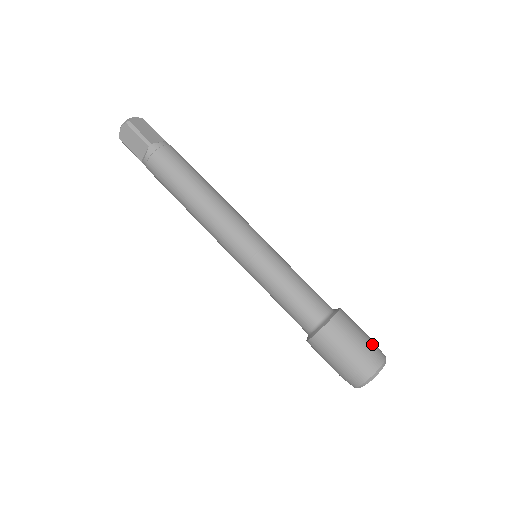
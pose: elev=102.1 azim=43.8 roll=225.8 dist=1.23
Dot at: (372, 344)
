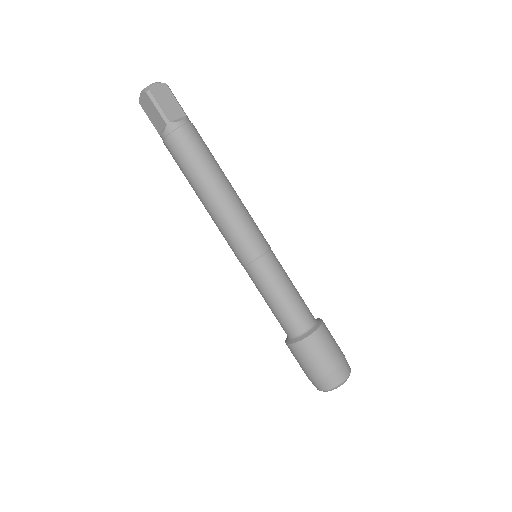
Dot at: (340, 362)
